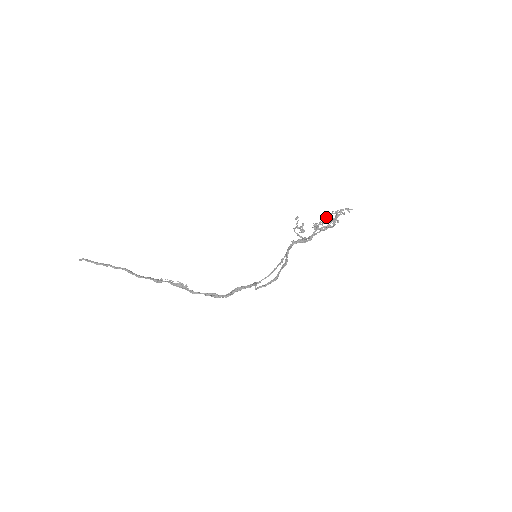
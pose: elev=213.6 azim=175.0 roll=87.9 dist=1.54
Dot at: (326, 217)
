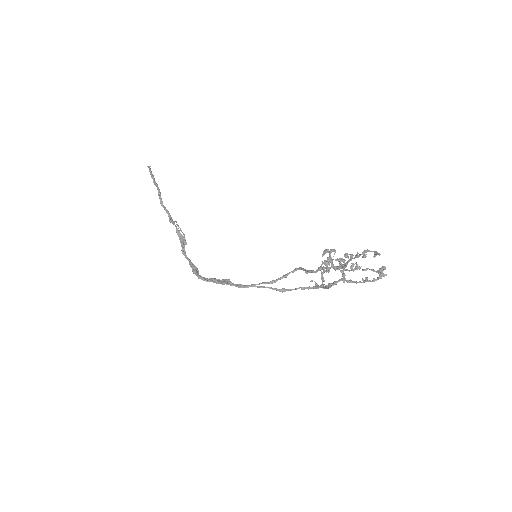
Dot at: occluded
